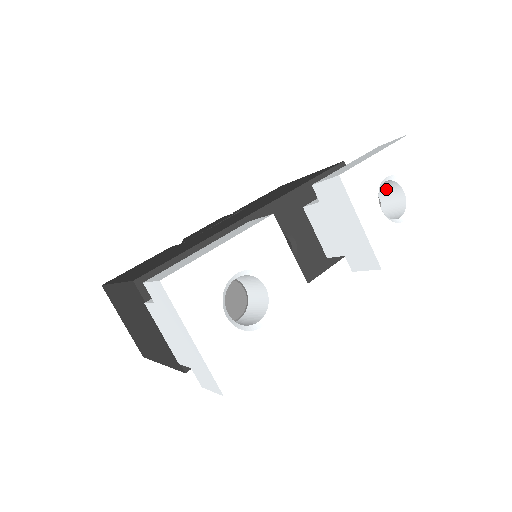
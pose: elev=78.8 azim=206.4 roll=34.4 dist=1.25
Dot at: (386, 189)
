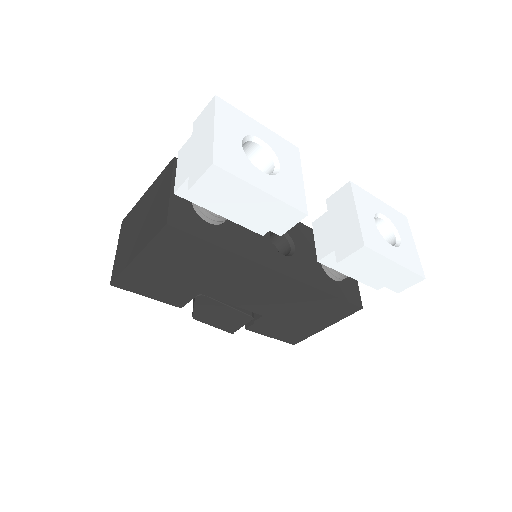
Dot at: occluded
